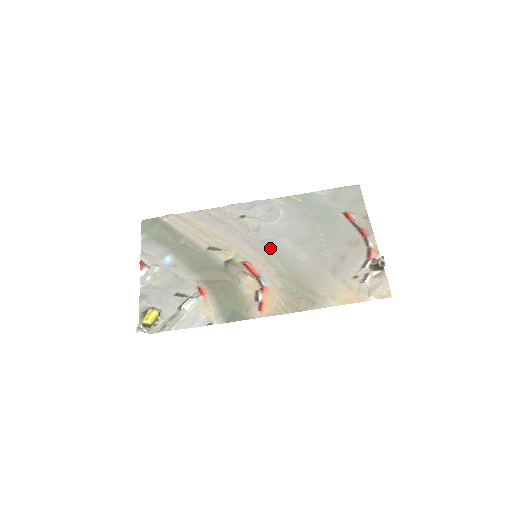
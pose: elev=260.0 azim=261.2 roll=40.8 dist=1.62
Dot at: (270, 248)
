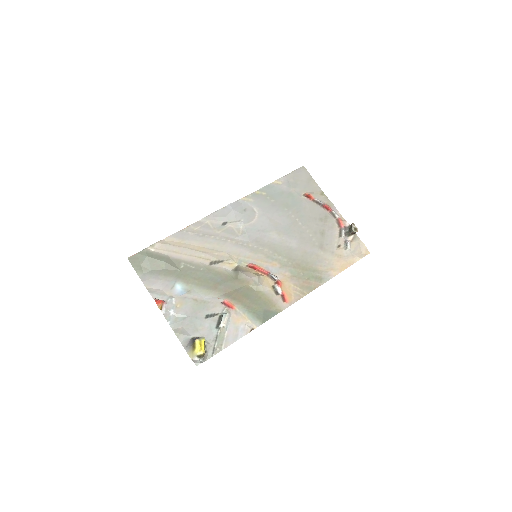
Dot at: (263, 245)
